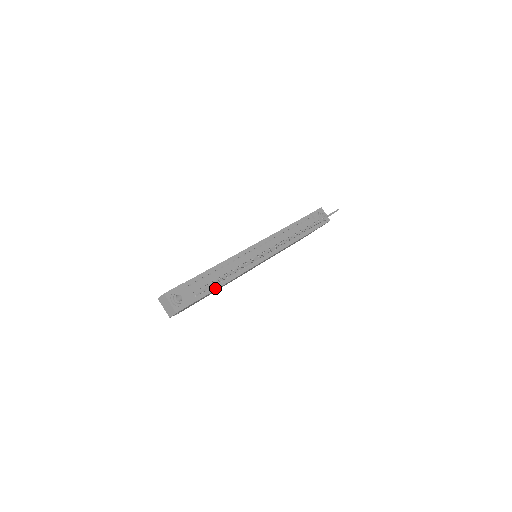
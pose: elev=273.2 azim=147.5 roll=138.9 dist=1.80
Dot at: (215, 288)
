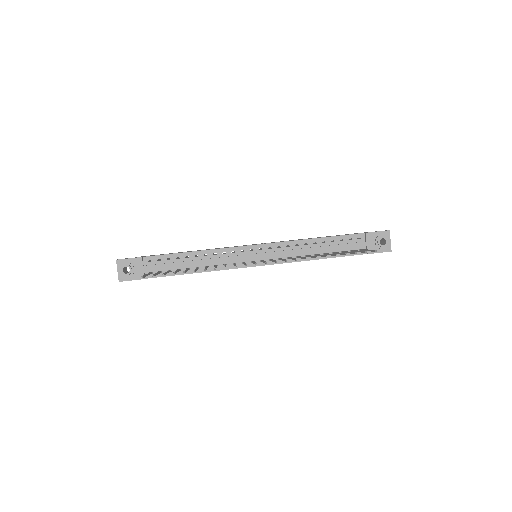
Dot at: (176, 273)
